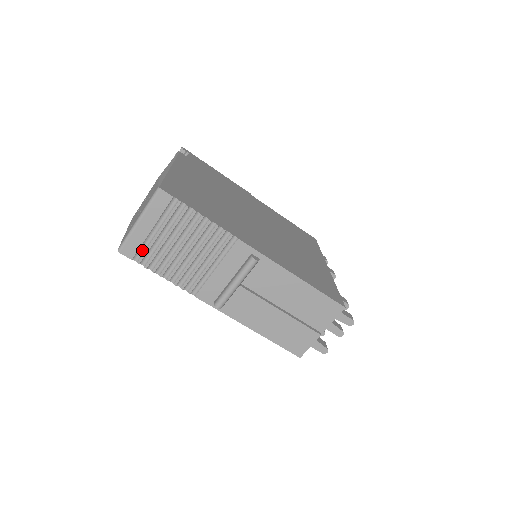
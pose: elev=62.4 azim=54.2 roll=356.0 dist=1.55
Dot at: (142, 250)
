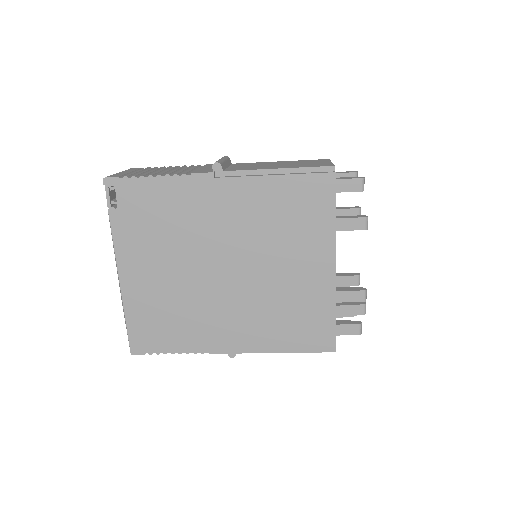
Dot at: occluded
